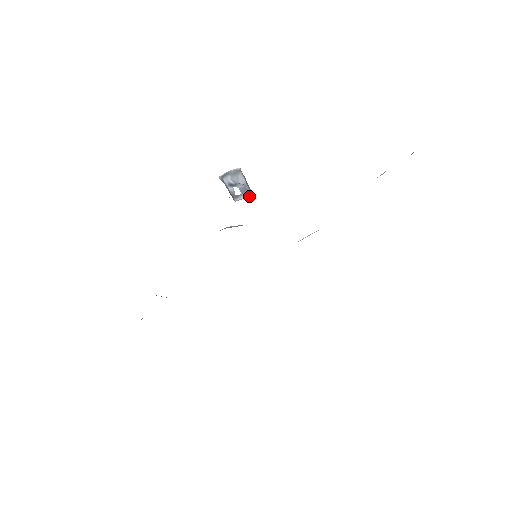
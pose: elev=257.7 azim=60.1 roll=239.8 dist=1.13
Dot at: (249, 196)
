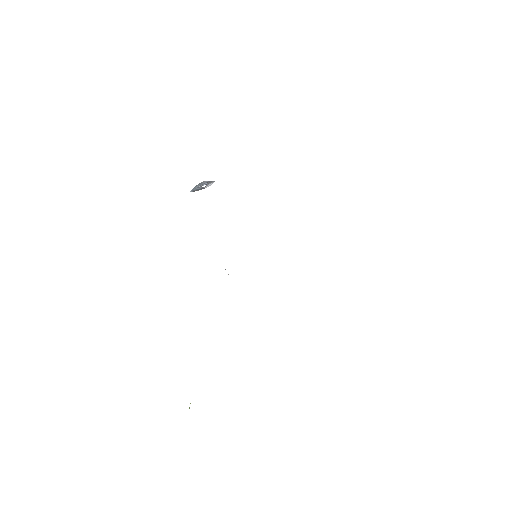
Dot at: occluded
